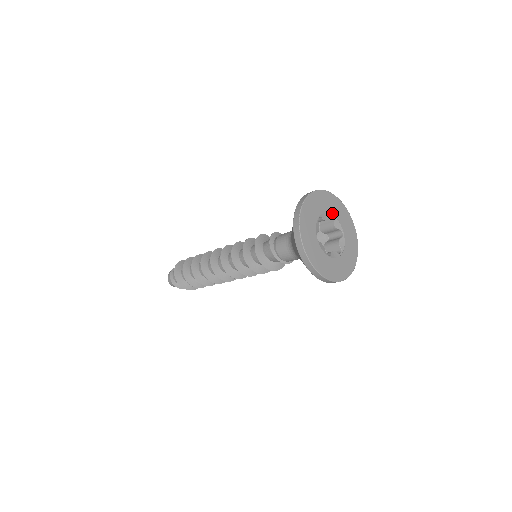
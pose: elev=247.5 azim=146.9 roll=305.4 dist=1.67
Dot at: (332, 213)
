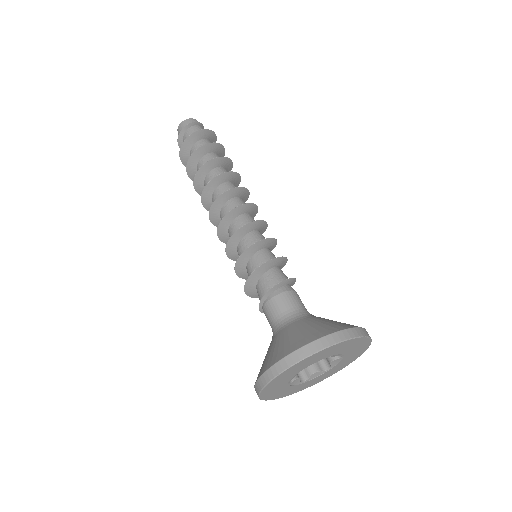
Dot at: (346, 355)
